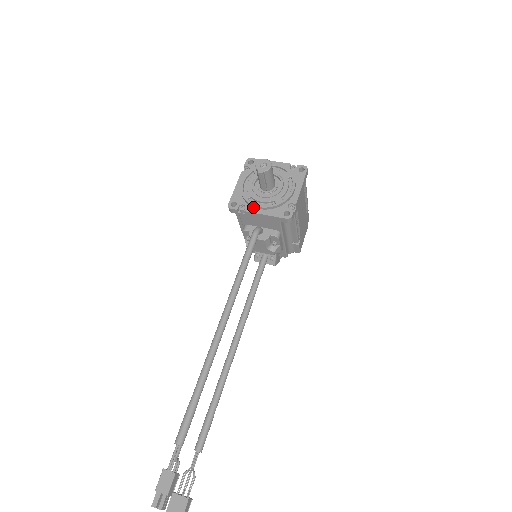
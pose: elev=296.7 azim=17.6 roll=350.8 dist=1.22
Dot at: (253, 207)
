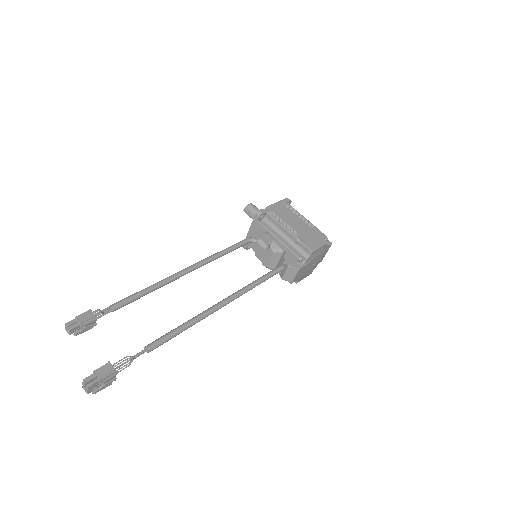
Dot at: occluded
